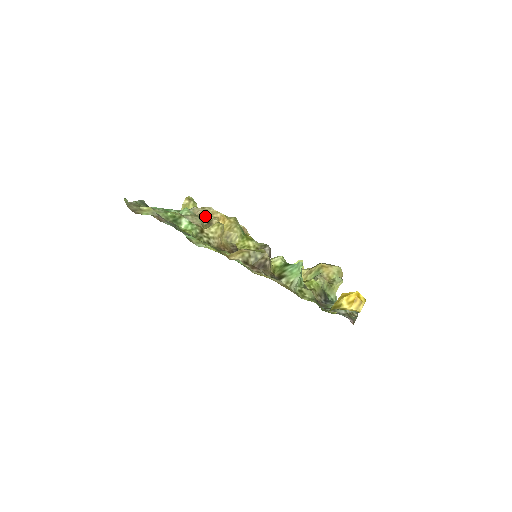
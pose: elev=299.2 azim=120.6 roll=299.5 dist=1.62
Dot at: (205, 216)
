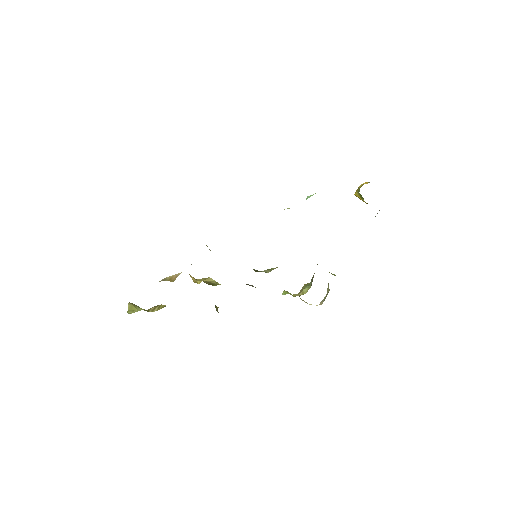
Dot at: (173, 276)
